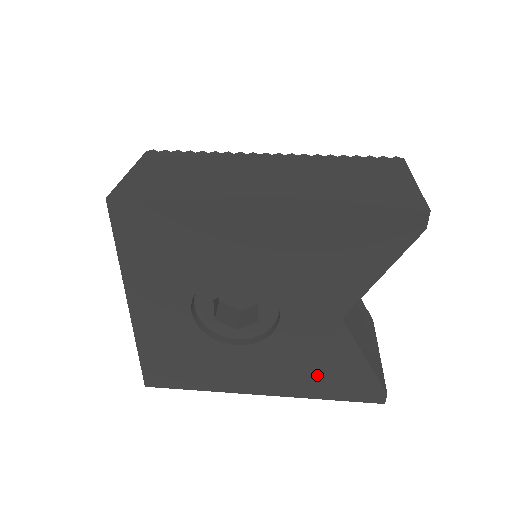
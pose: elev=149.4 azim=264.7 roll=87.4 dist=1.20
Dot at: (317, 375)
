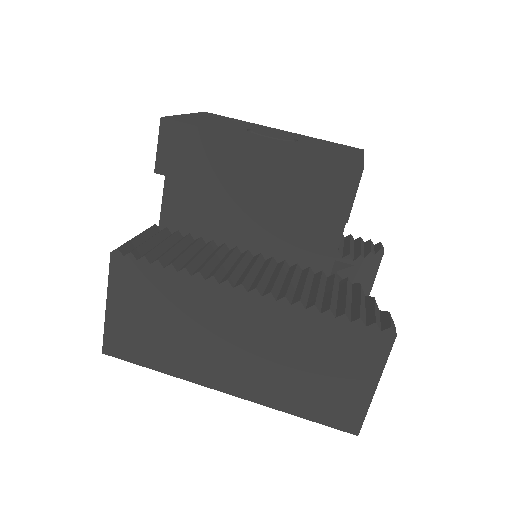
Dot at: occluded
